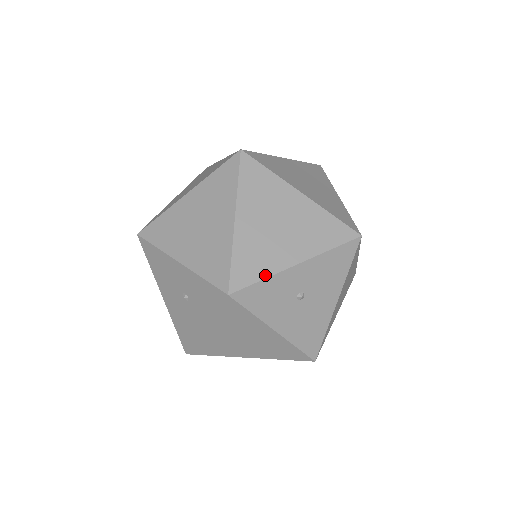
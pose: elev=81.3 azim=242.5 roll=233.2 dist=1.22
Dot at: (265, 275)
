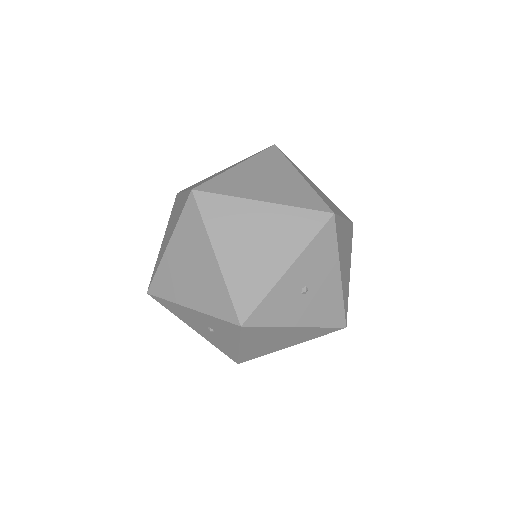
Dot at: (264, 294)
